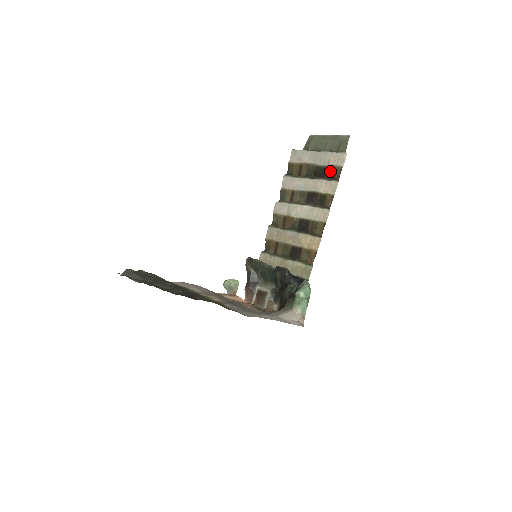
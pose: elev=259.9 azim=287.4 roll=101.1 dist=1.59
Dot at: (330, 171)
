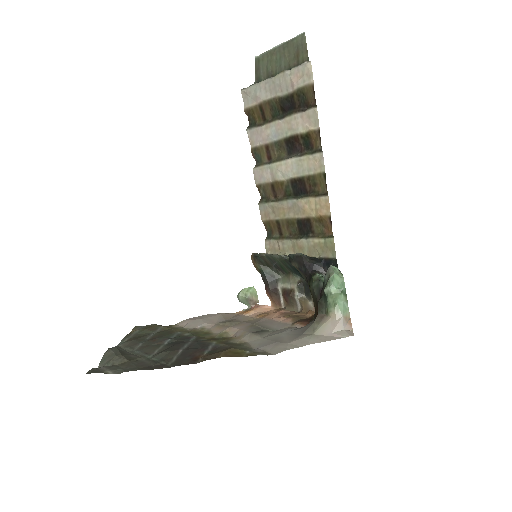
Dot at: (300, 97)
